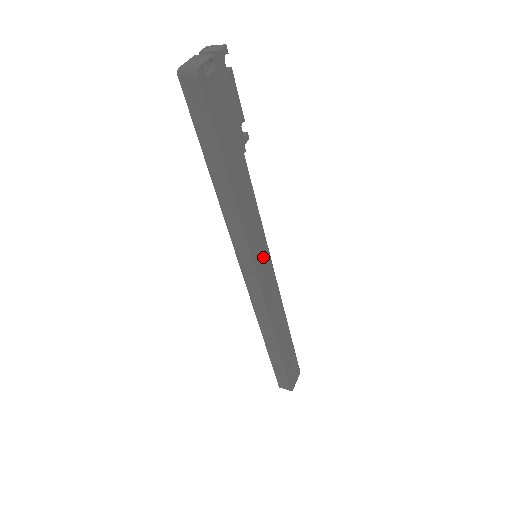
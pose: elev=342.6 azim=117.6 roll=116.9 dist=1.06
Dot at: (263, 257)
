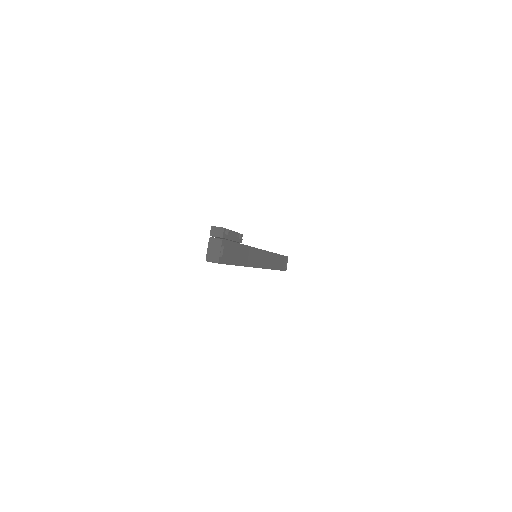
Dot at: (261, 257)
